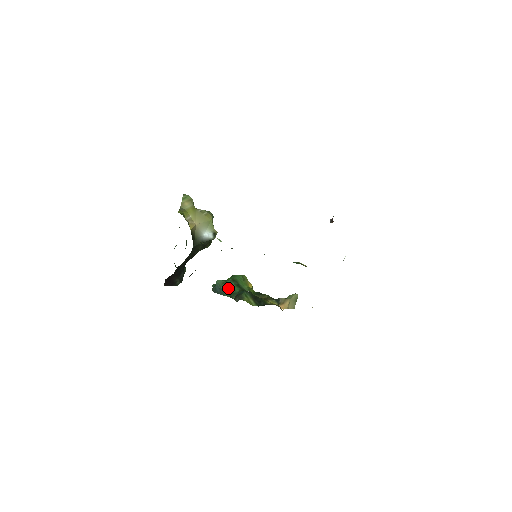
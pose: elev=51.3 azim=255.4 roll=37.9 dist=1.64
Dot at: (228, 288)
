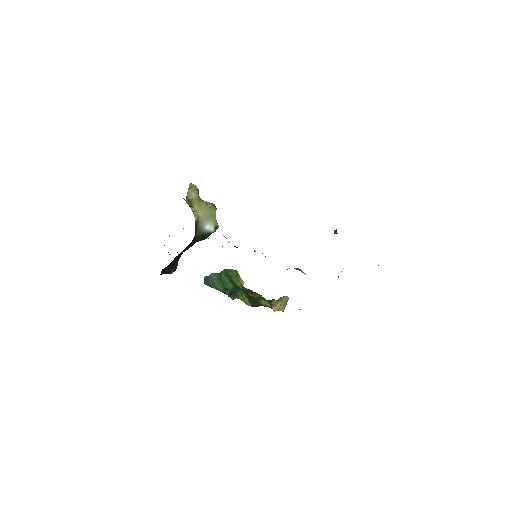
Dot at: (222, 283)
